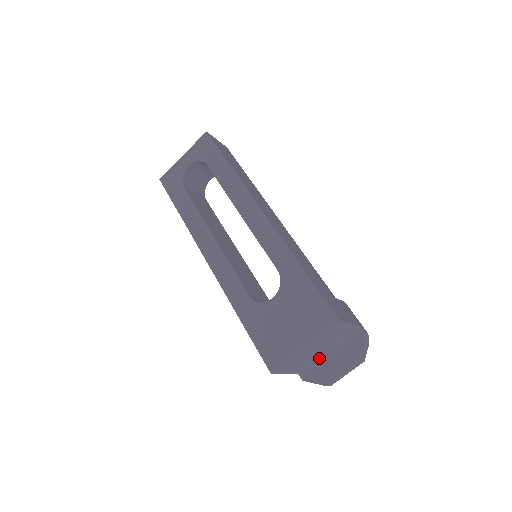
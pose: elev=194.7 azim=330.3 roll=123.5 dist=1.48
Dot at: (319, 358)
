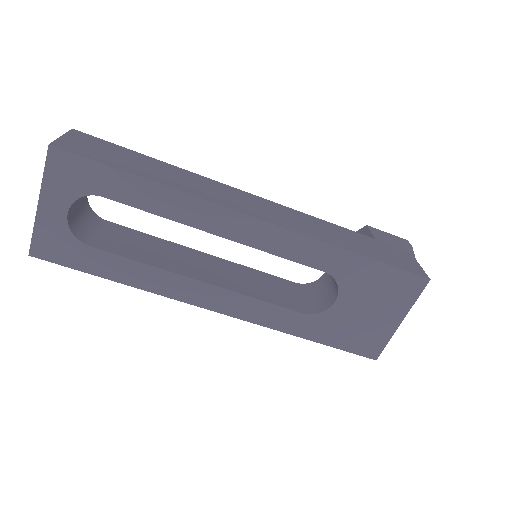
Dot at: occluded
